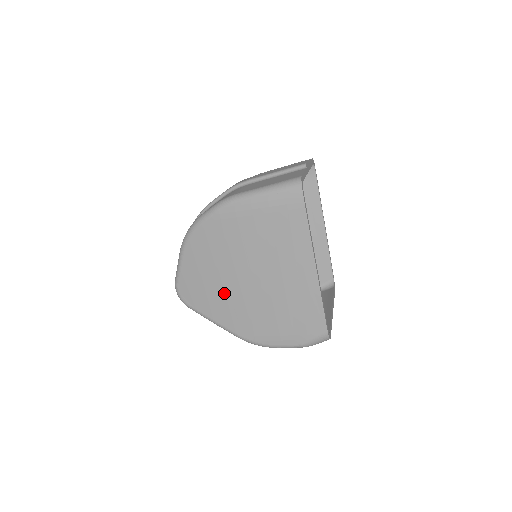
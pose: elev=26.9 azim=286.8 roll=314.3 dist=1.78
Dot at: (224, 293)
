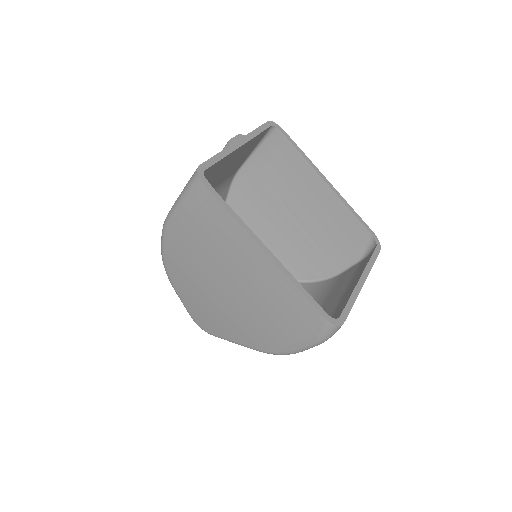
Dot at: (222, 313)
